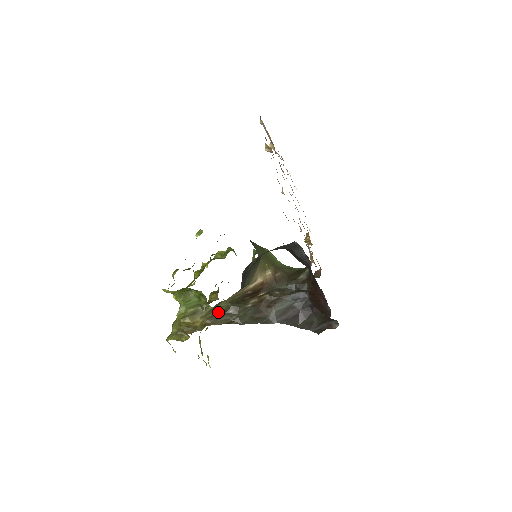
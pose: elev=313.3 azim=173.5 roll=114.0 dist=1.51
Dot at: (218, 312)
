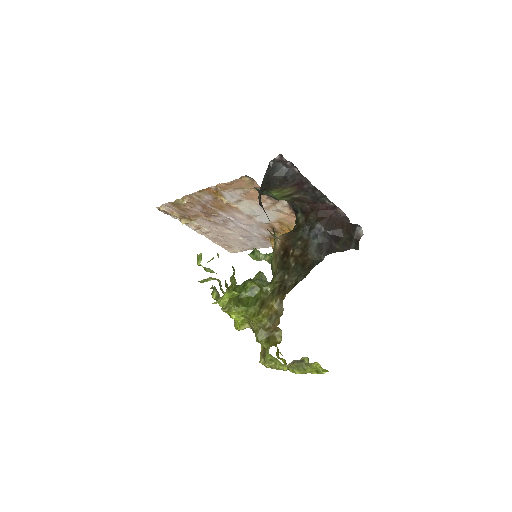
Dot at: (278, 287)
